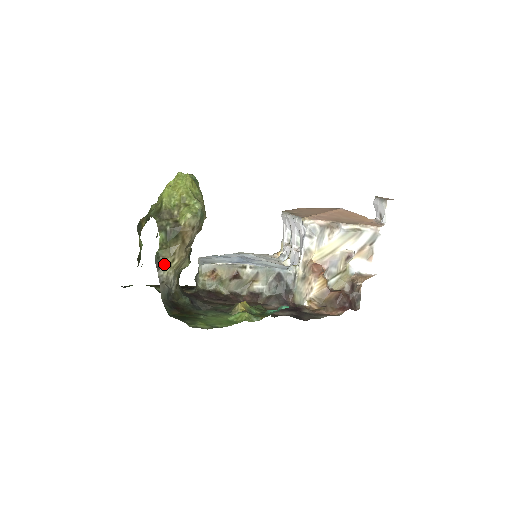
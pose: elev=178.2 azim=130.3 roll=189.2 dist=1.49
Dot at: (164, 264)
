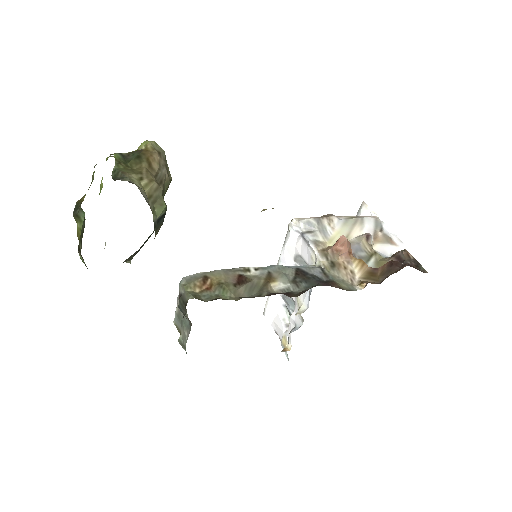
Dot at: (128, 176)
